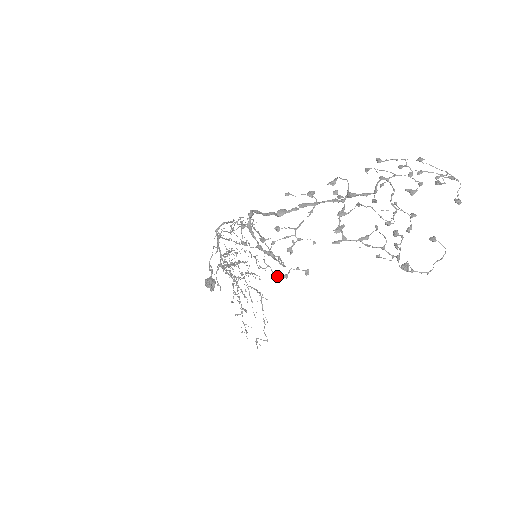
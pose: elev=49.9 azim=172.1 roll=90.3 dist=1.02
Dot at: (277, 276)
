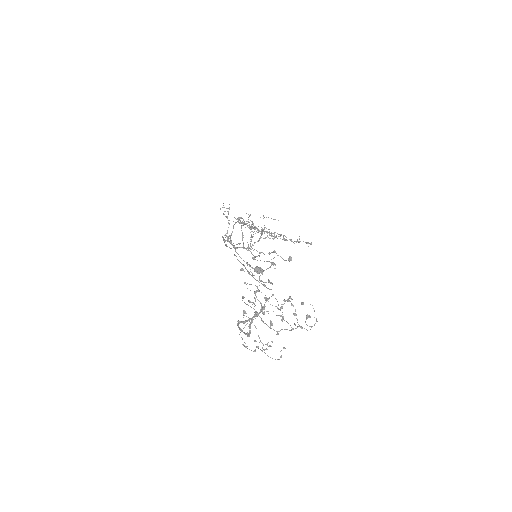
Dot at: occluded
